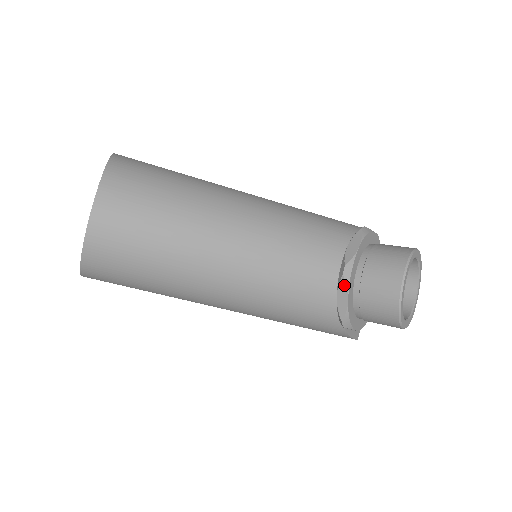
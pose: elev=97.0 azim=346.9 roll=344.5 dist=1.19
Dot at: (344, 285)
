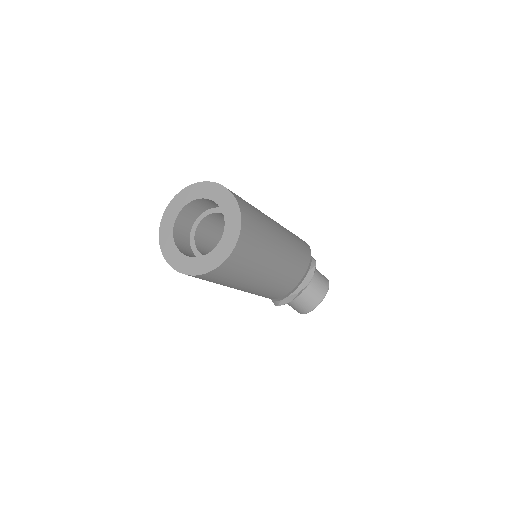
Dot at: (294, 297)
